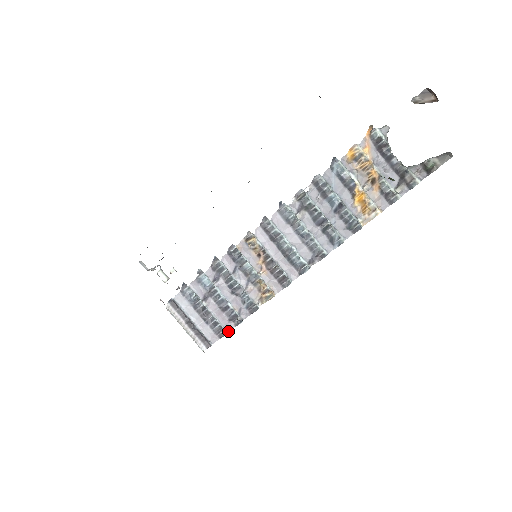
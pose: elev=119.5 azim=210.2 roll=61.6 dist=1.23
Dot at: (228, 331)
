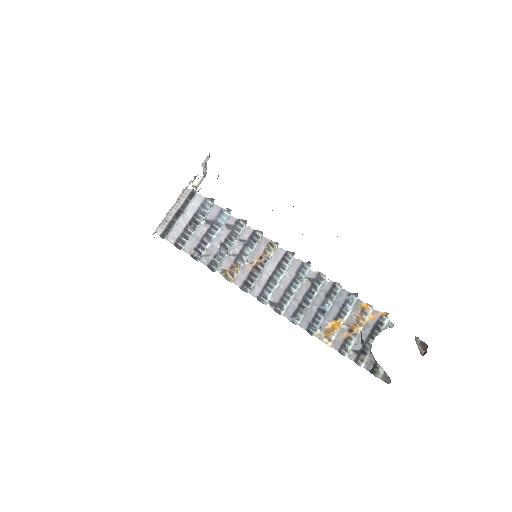
Dot at: (184, 250)
